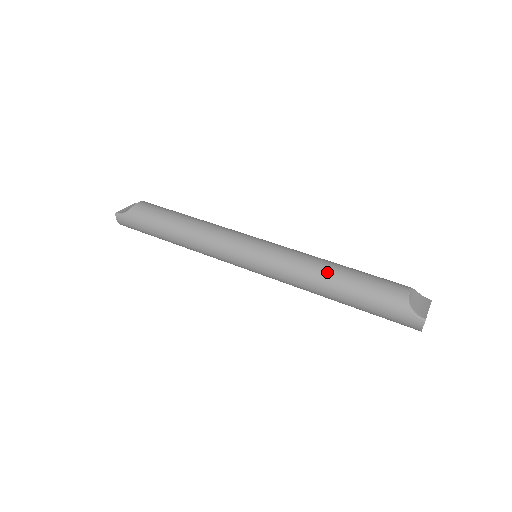
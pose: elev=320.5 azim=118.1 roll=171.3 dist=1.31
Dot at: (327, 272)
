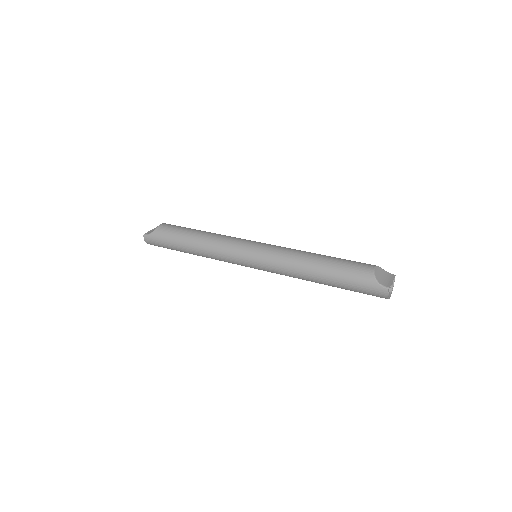
Dot at: (311, 261)
